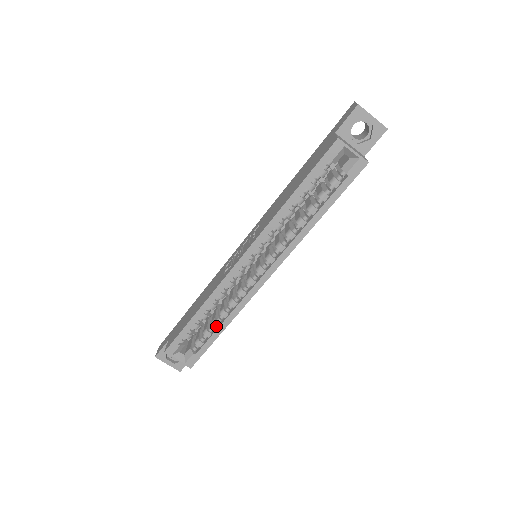
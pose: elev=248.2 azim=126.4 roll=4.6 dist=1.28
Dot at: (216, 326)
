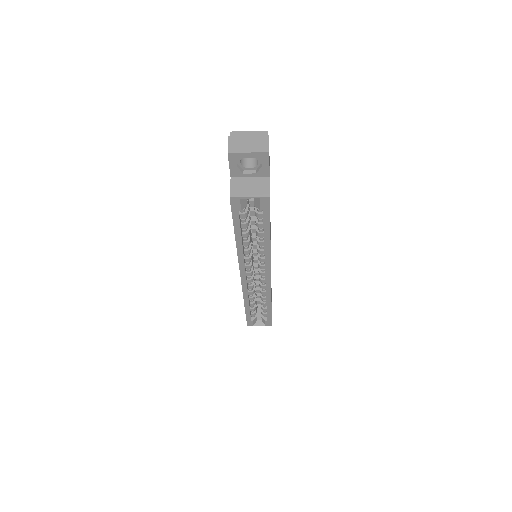
Dot at: (265, 305)
